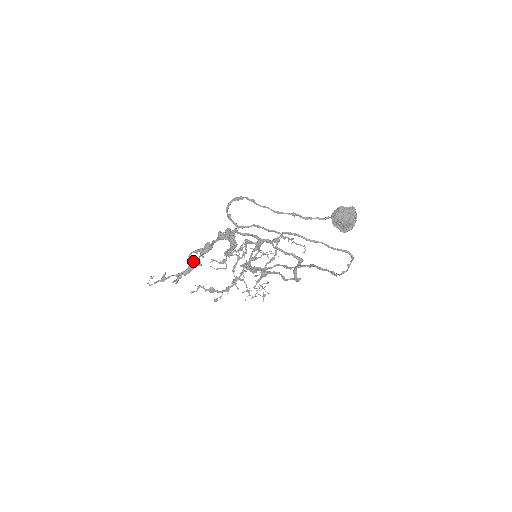
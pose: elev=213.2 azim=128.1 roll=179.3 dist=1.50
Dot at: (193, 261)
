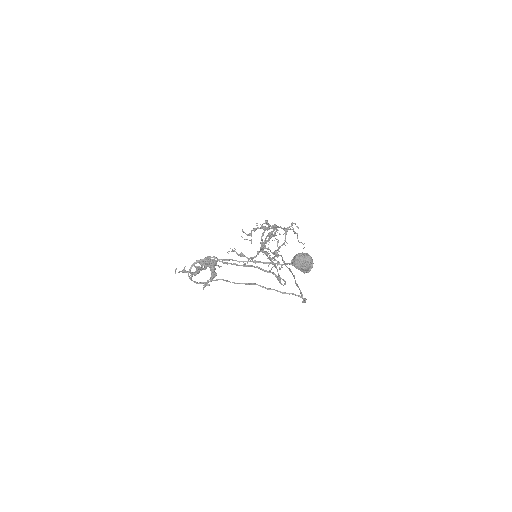
Dot at: (197, 269)
